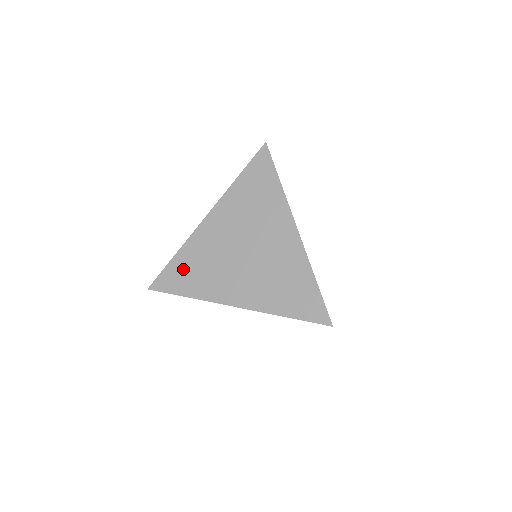
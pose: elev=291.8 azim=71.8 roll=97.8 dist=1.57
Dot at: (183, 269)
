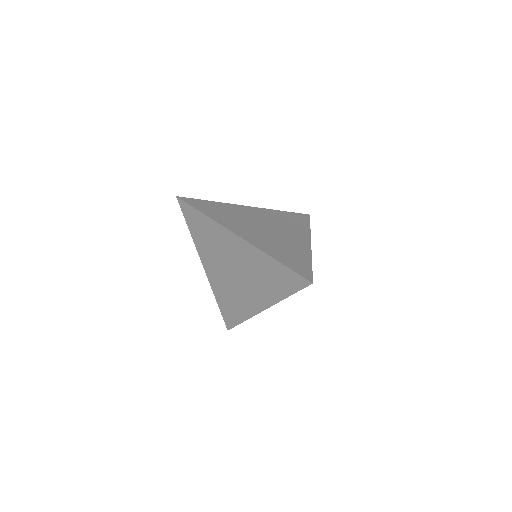
Dot at: (201, 224)
